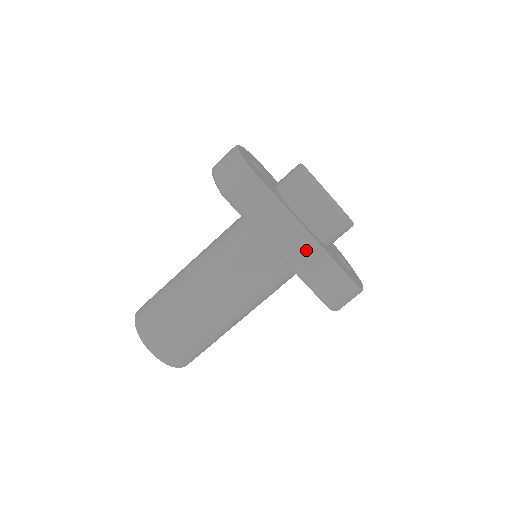
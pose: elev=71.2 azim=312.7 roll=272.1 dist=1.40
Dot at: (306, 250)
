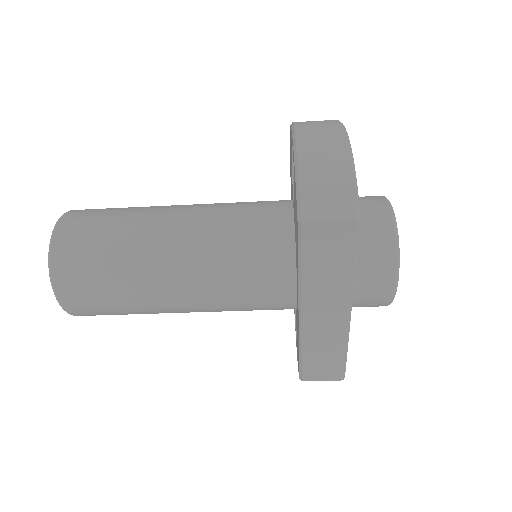
Dot at: (332, 327)
